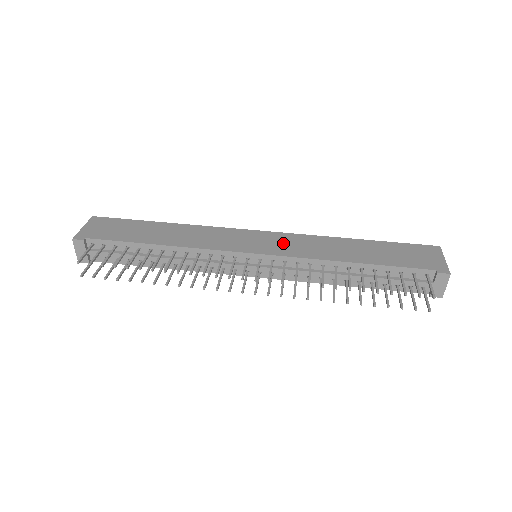
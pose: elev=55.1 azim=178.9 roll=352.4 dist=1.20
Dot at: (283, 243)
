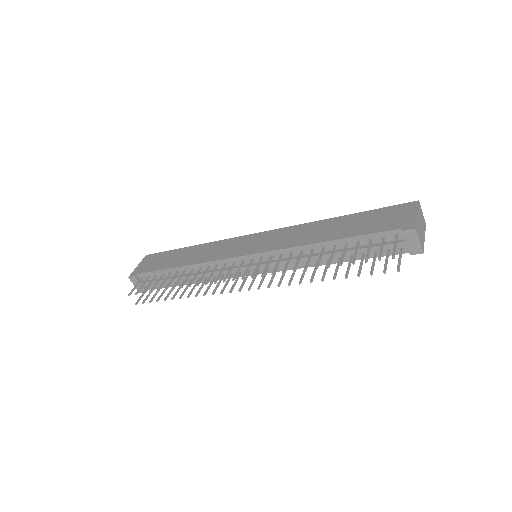
Dot at: (272, 239)
